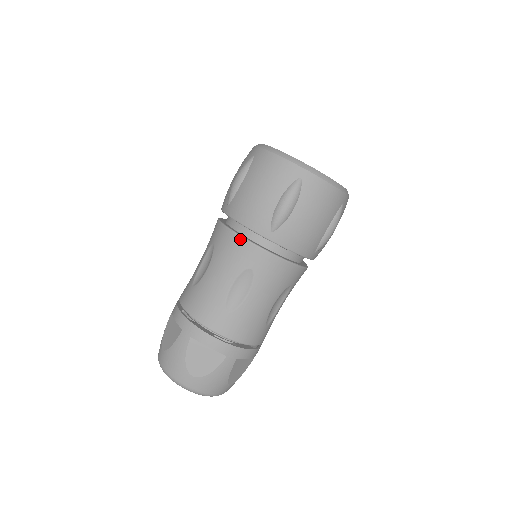
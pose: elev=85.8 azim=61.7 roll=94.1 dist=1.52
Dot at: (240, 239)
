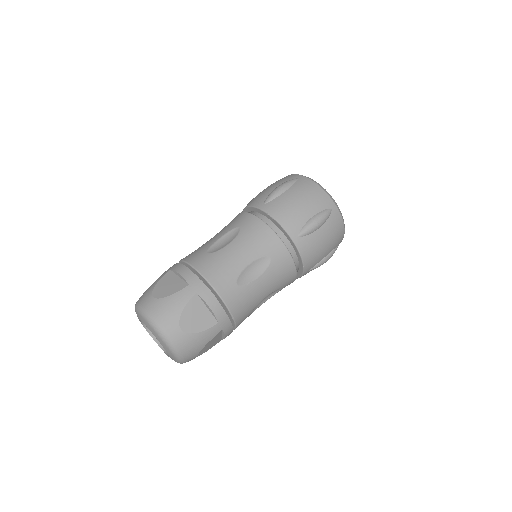
Dot at: (271, 231)
